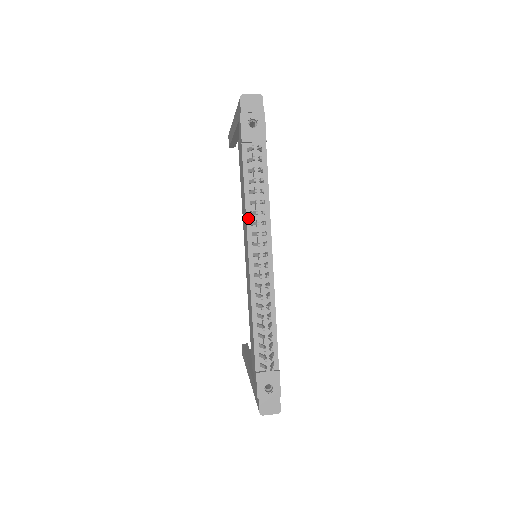
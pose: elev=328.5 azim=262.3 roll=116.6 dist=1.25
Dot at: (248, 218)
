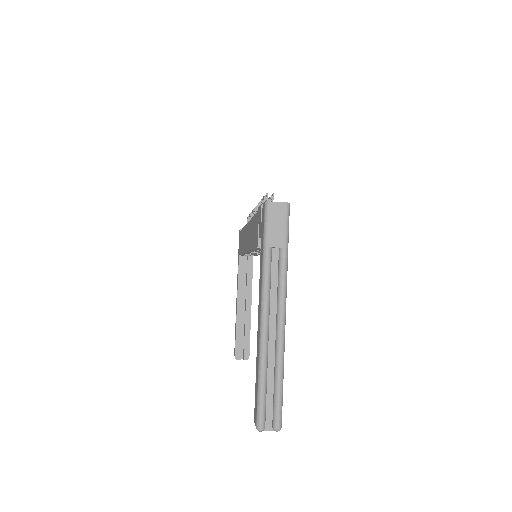
Dot at: occluded
